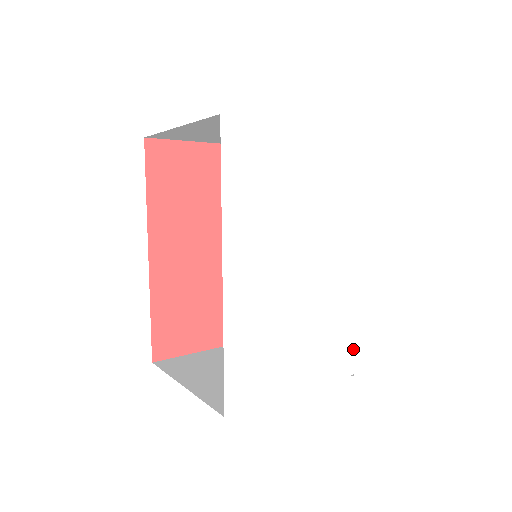
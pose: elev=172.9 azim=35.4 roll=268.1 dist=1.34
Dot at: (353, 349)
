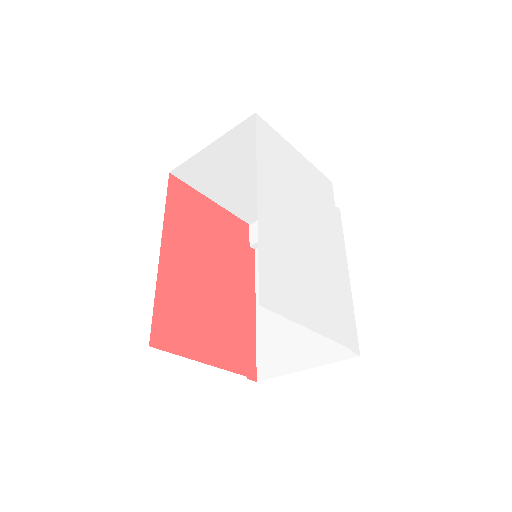
Dot at: (347, 326)
